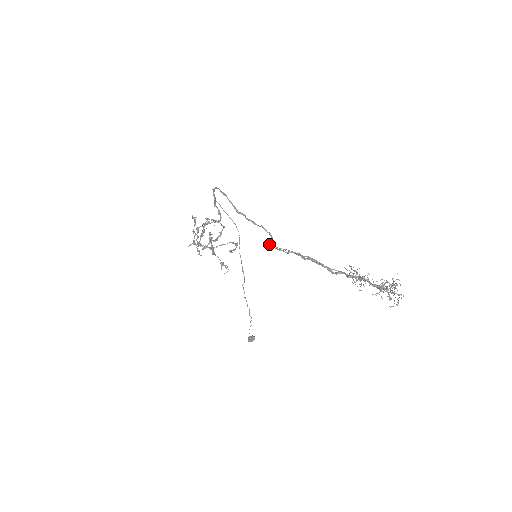
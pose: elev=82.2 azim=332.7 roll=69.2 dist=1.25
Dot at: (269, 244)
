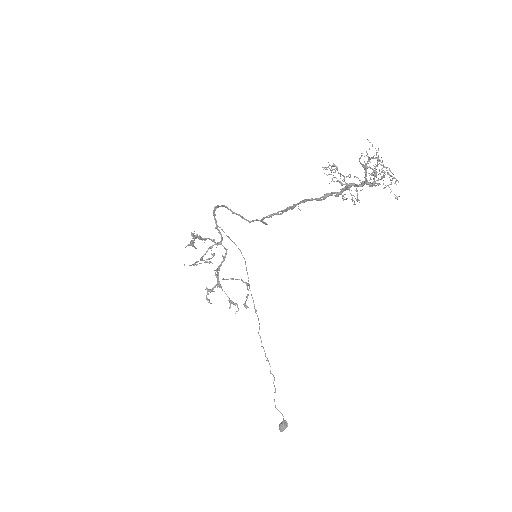
Dot at: occluded
